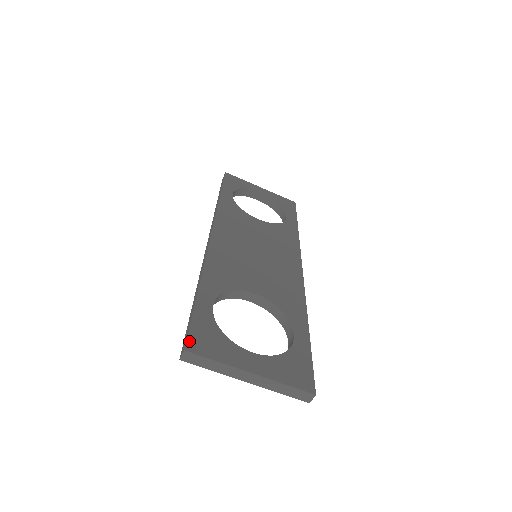
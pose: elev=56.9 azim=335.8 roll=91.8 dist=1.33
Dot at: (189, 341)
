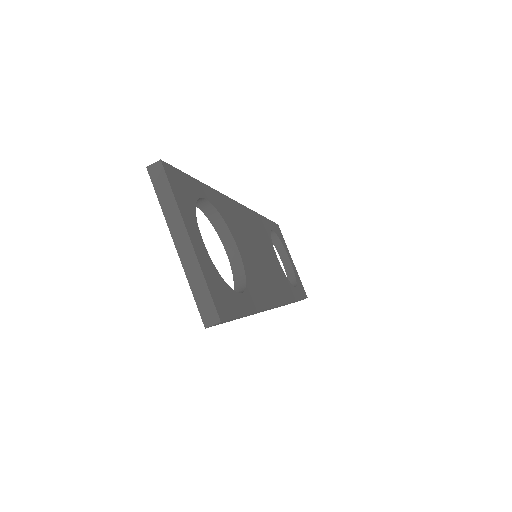
Dot at: (169, 166)
